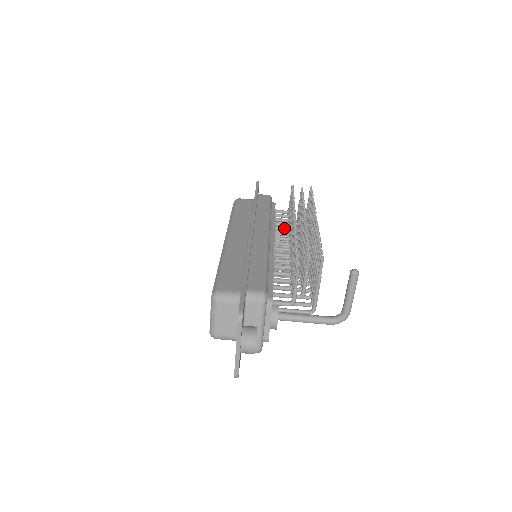
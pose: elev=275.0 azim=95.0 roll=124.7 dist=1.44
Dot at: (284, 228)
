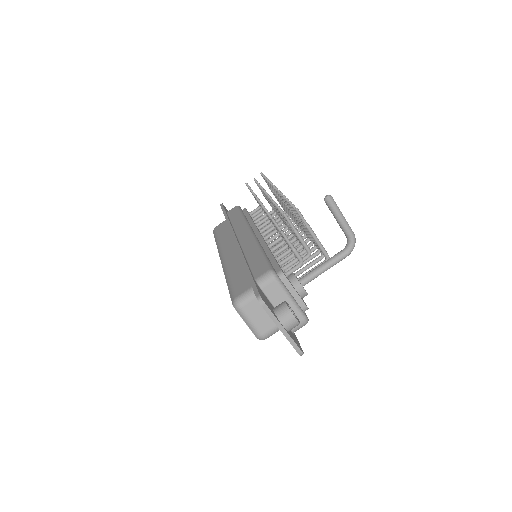
Dot at: (263, 219)
